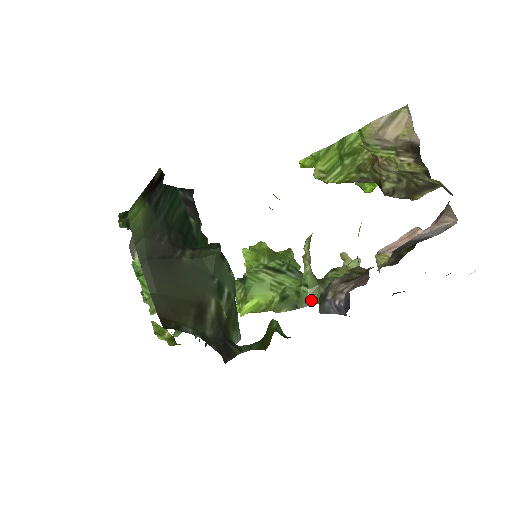
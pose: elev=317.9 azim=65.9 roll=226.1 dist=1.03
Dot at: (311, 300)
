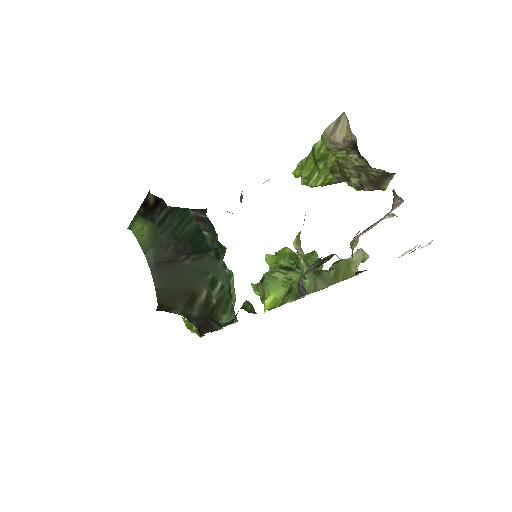
Dot at: (309, 289)
